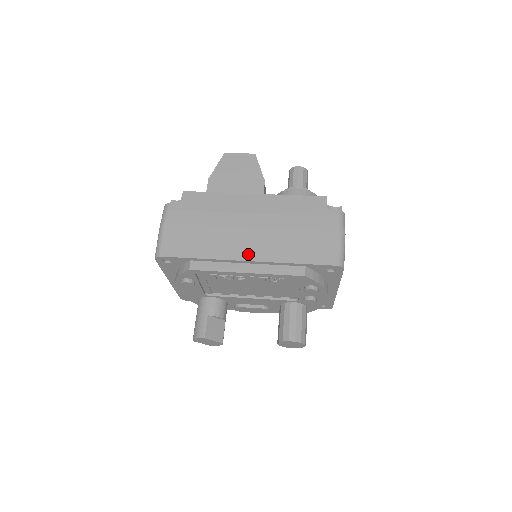
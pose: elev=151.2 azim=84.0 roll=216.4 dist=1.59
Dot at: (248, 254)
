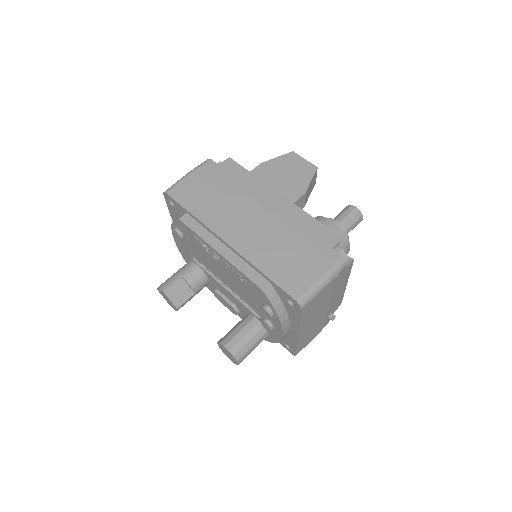
Dot at: (232, 238)
